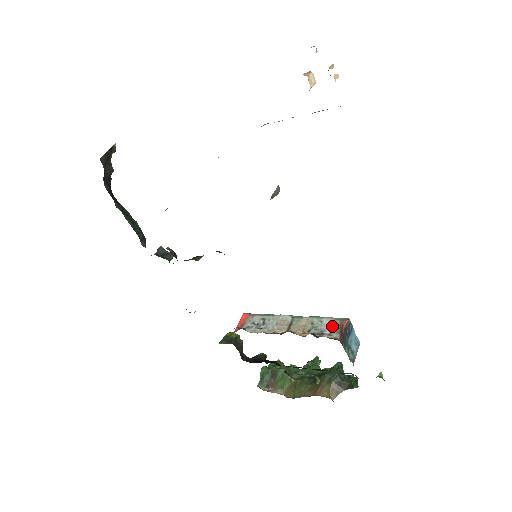
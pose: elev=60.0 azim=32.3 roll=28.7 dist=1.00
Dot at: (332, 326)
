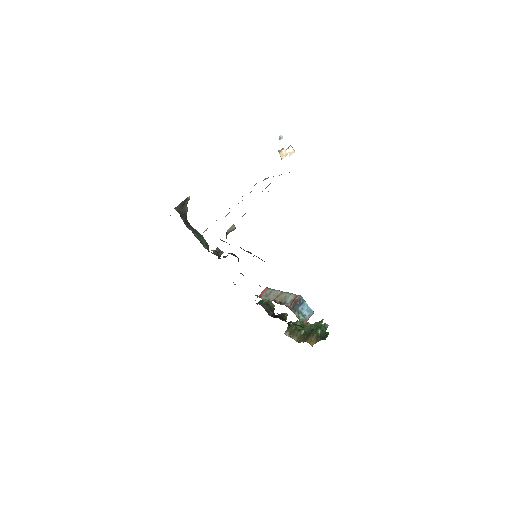
Dot at: (291, 299)
